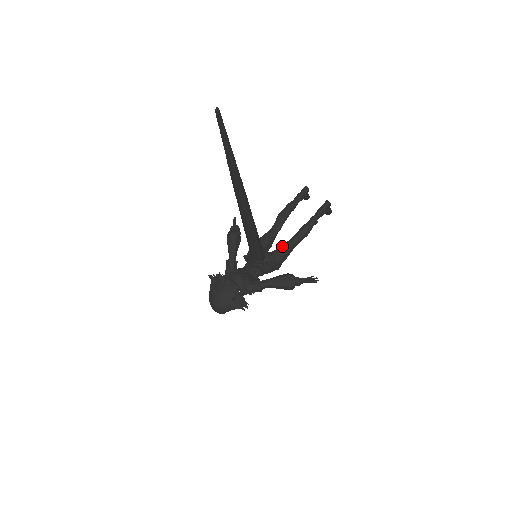
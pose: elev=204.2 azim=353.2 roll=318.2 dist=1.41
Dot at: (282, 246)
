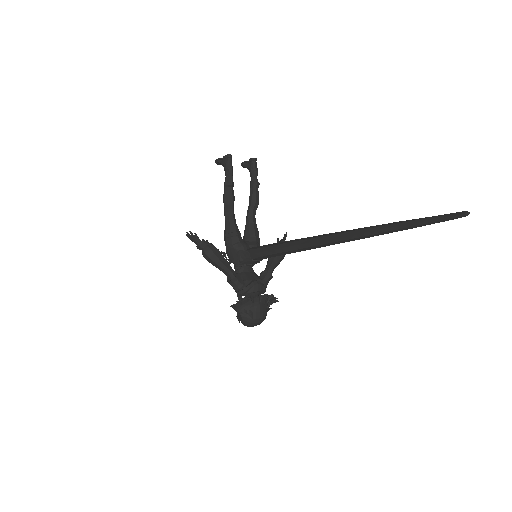
Dot at: (251, 227)
